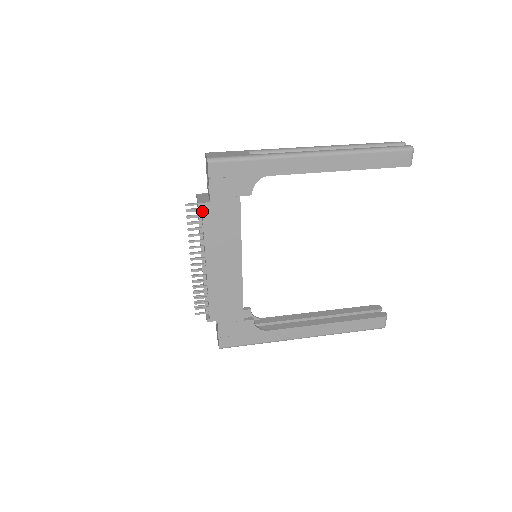
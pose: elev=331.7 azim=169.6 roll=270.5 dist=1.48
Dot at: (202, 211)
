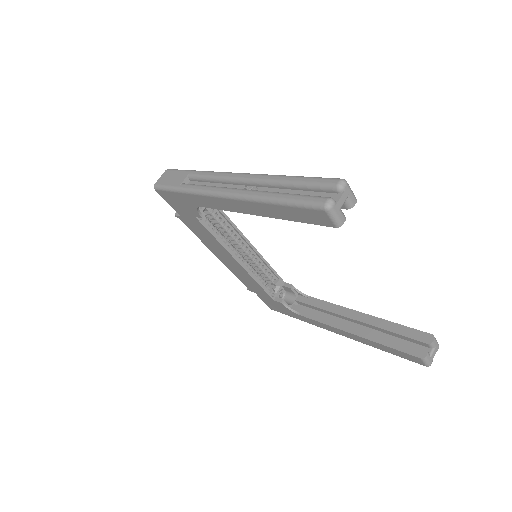
Dot at: occluded
